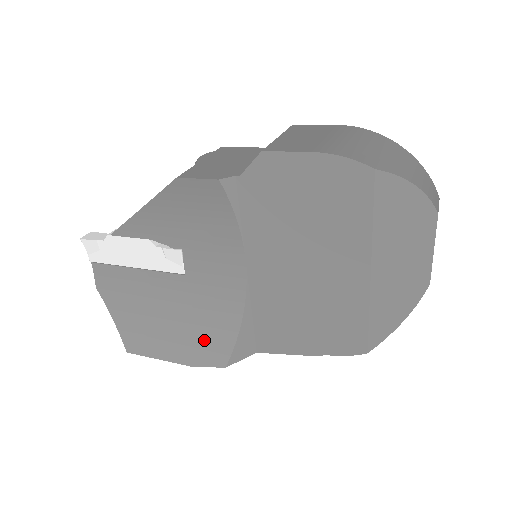
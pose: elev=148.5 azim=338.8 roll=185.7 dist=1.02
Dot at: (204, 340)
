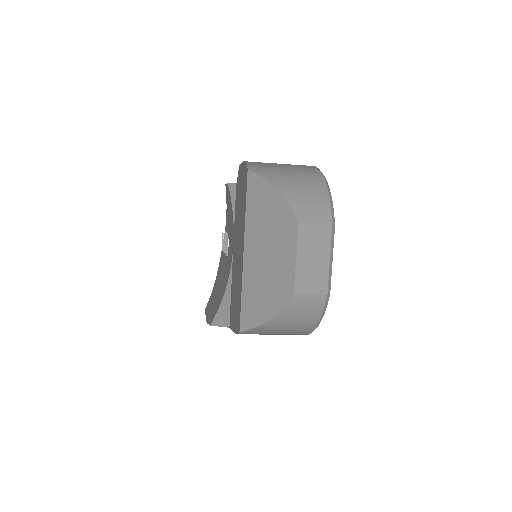
Dot at: (216, 305)
